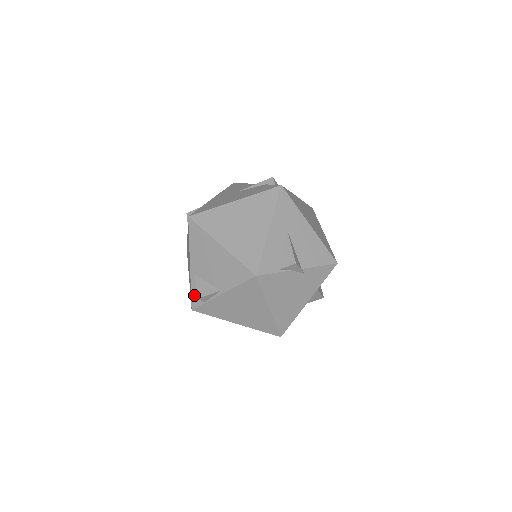
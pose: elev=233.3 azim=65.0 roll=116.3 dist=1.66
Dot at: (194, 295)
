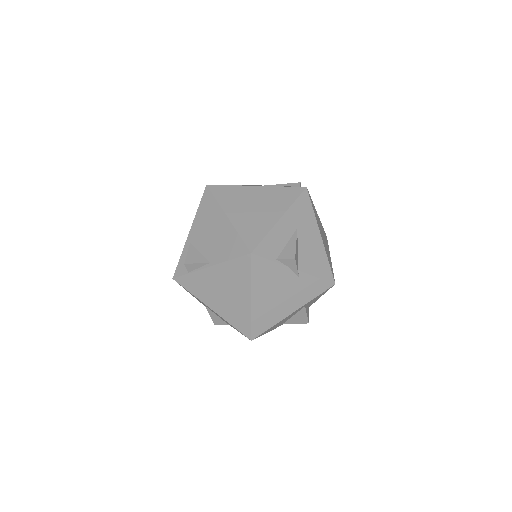
Dot at: (181, 263)
